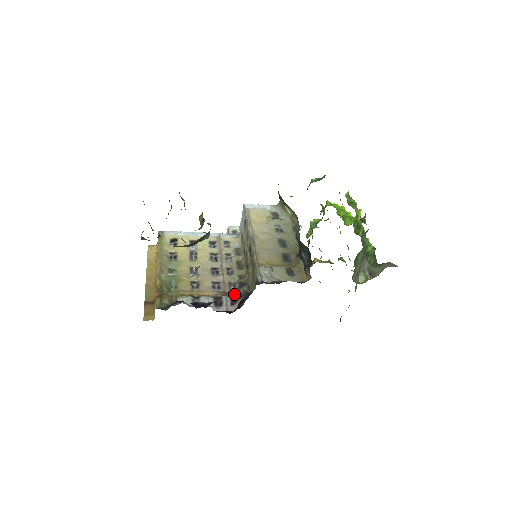
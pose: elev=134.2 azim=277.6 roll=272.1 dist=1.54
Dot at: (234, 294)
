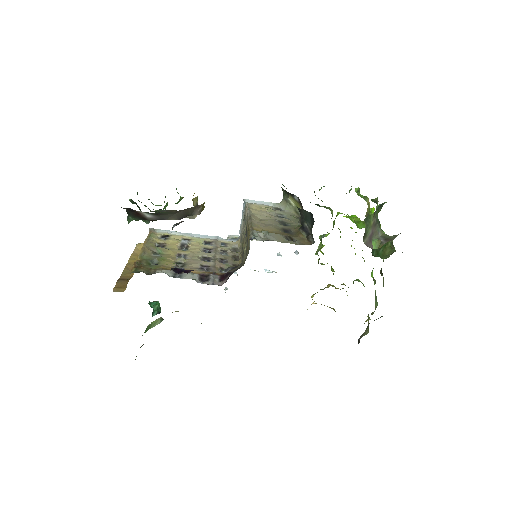
Dot at: (224, 273)
